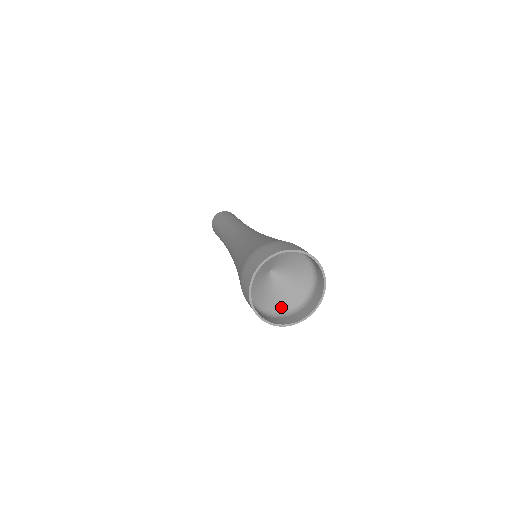
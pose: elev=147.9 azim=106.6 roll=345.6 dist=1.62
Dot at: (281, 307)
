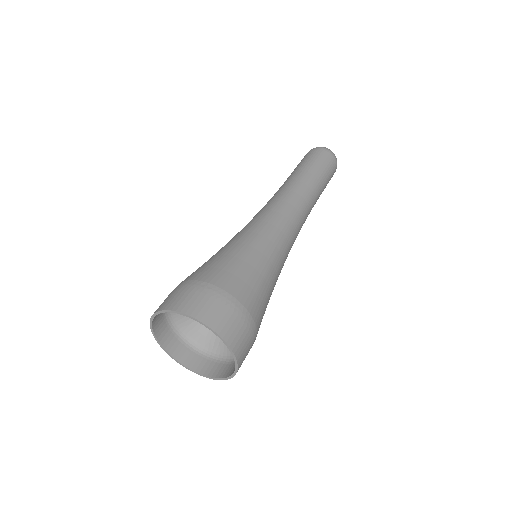
Dot at: (214, 345)
